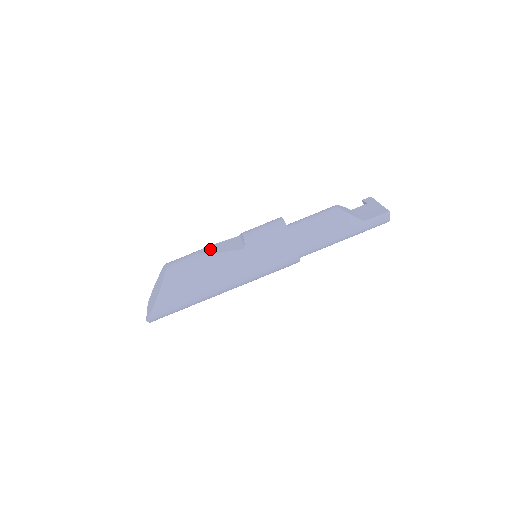
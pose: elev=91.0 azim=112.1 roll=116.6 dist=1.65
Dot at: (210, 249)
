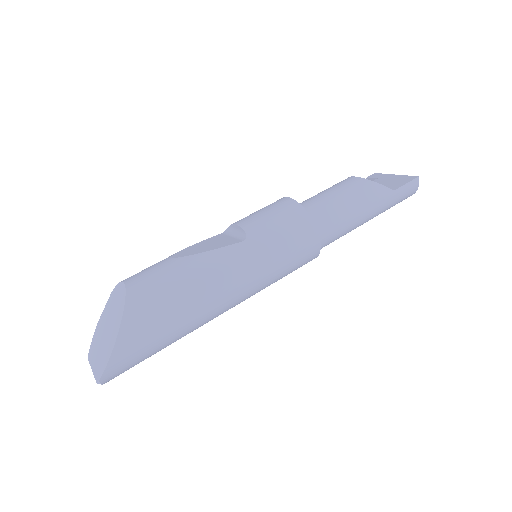
Dot at: (191, 250)
